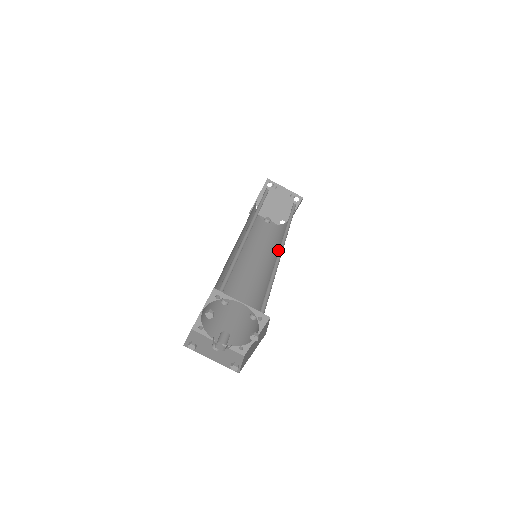
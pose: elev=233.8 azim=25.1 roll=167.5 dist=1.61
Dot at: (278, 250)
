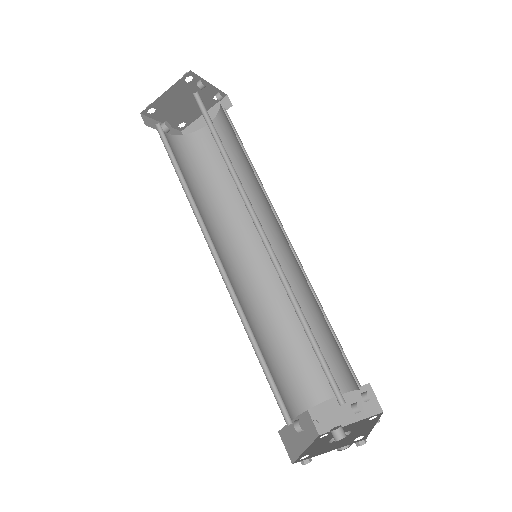
Dot at: (236, 209)
